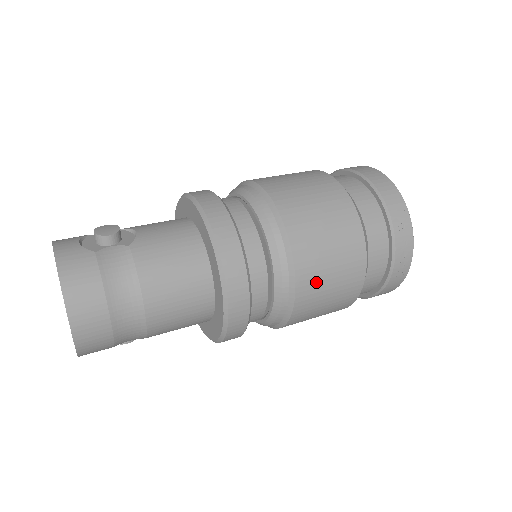
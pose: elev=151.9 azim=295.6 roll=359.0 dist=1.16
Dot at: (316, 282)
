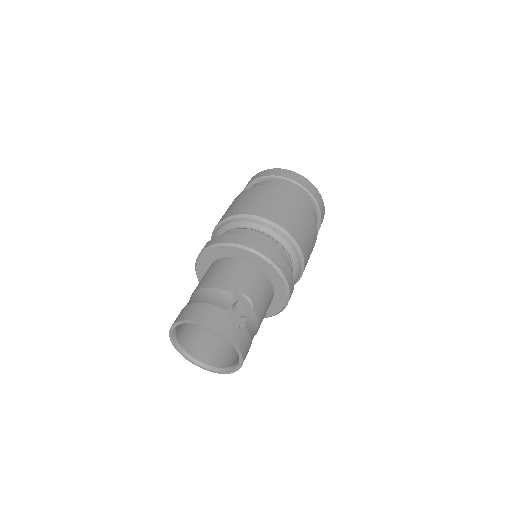
Dot at: occluded
